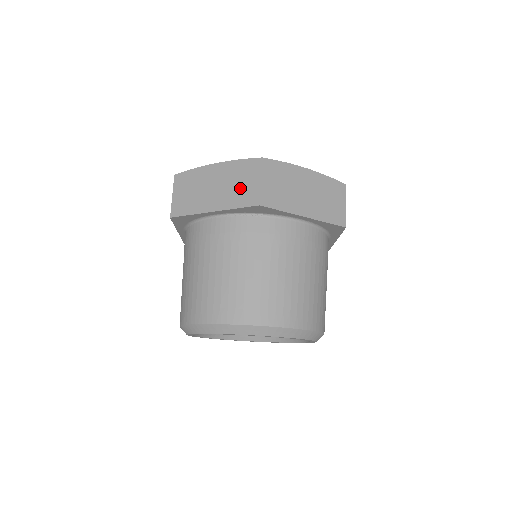
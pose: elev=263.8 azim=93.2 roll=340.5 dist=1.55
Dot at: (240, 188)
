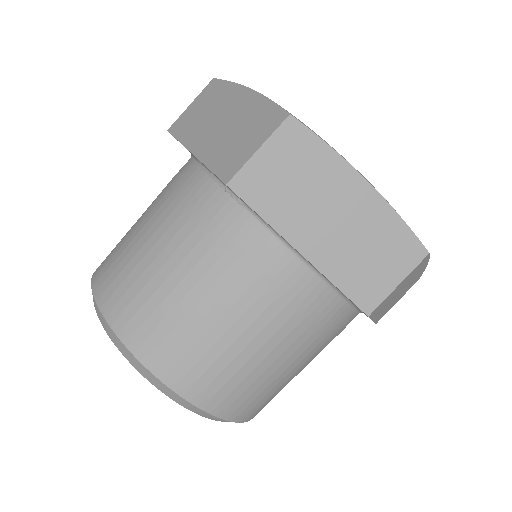
Dot at: (235, 142)
